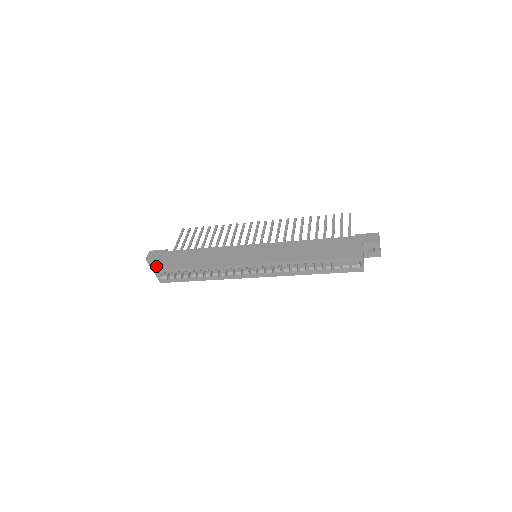
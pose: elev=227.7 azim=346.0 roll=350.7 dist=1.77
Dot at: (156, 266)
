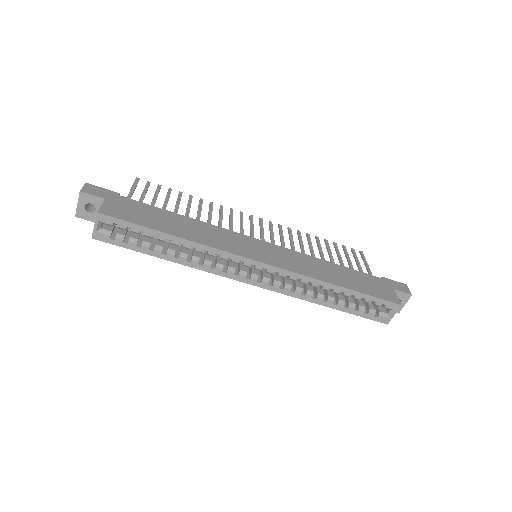
Dot at: (102, 208)
